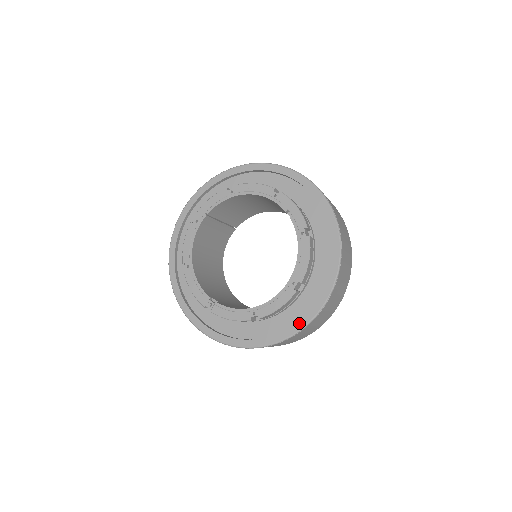
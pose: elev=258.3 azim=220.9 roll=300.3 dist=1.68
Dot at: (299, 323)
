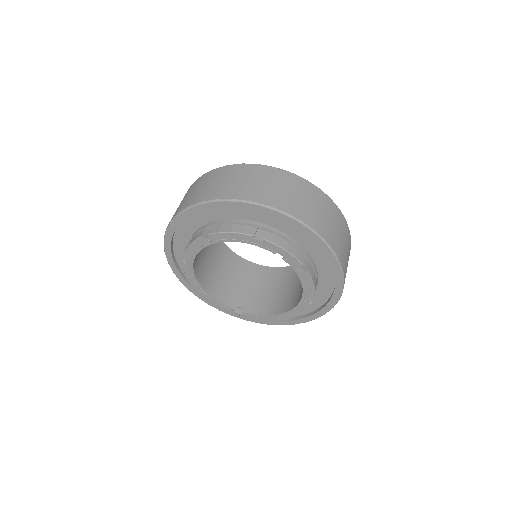
Dot at: (320, 312)
